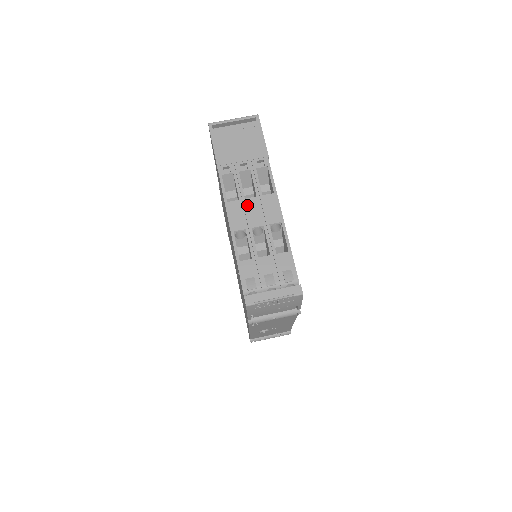
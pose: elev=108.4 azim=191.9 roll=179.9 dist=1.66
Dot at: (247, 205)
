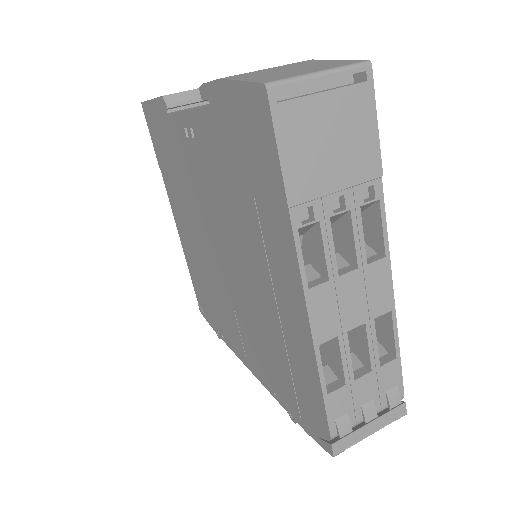
Dot at: (342, 289)
